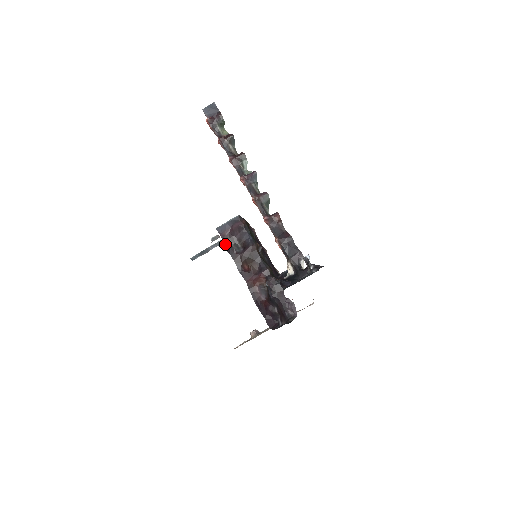
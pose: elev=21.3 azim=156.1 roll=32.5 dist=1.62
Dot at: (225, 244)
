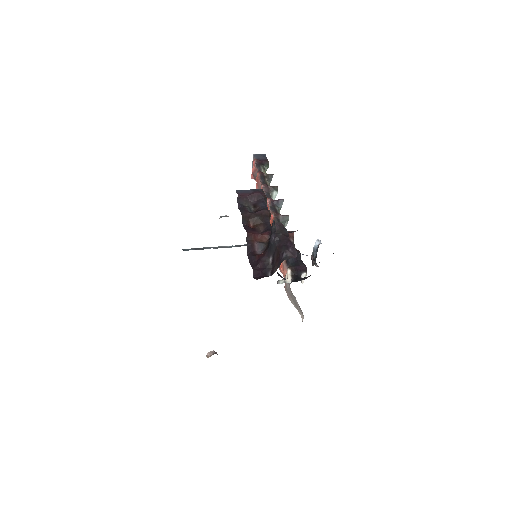
Dot at: (239, 203)
